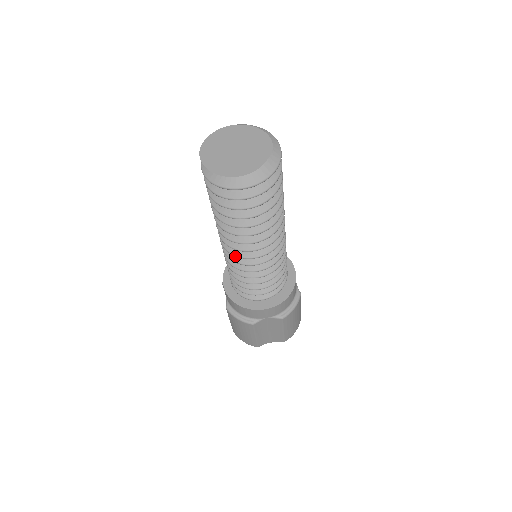
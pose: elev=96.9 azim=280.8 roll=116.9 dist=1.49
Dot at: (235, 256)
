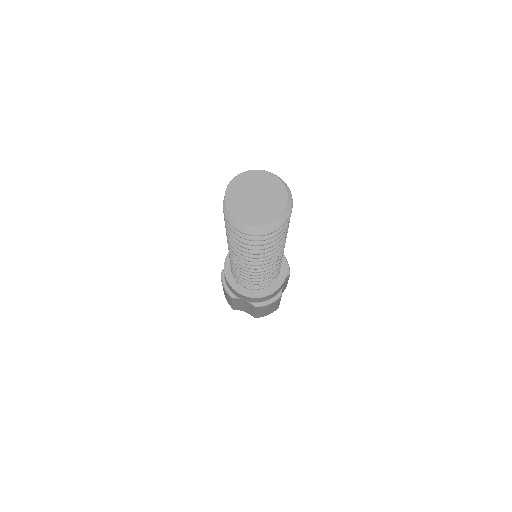
Dot at: occluded
